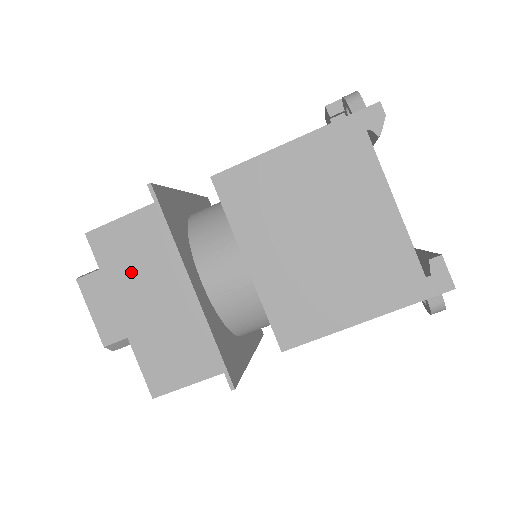
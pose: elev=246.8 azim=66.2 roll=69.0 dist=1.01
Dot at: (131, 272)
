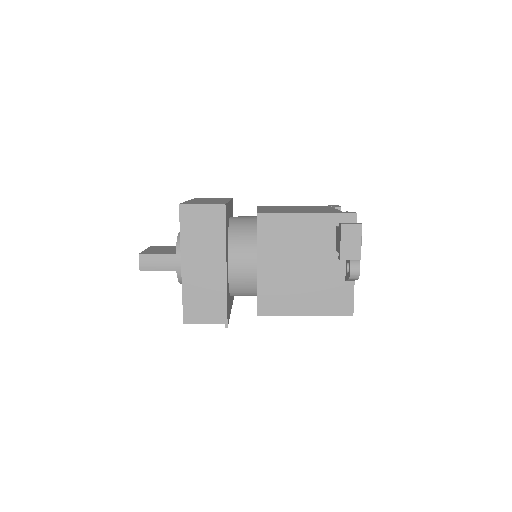
Dot at: occluded
